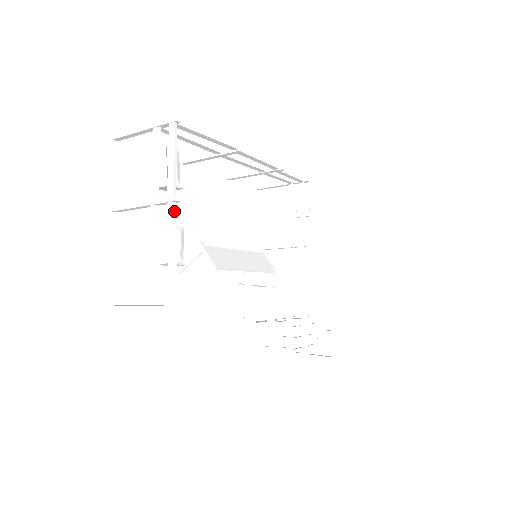
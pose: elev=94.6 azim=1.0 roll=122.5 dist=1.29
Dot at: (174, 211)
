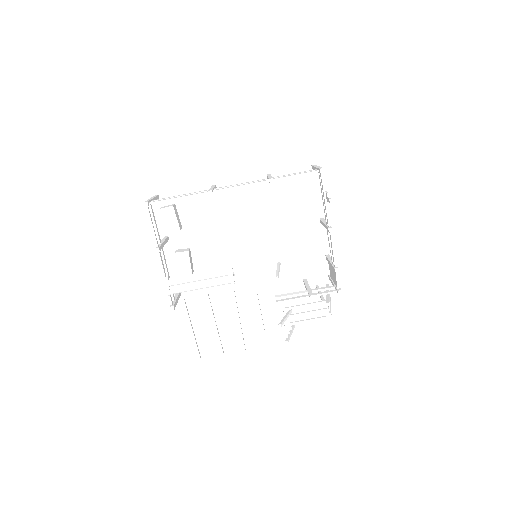
Dot at: (159, 256)
